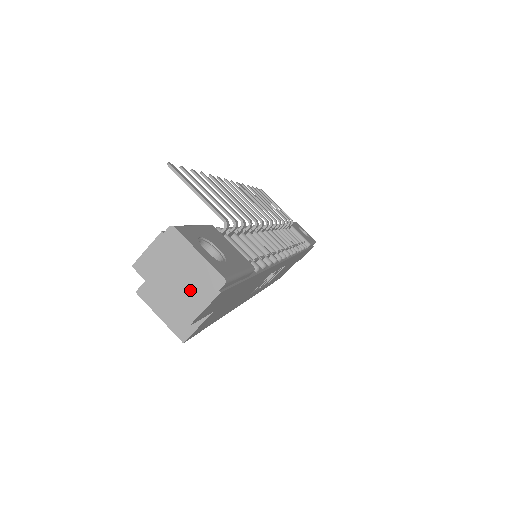
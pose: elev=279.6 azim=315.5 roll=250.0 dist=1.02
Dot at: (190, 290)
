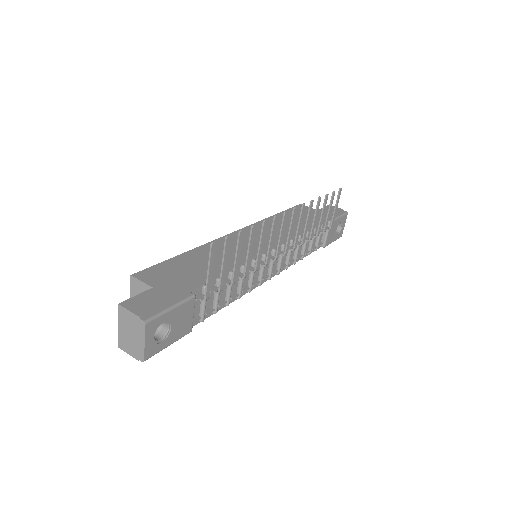
Dot at: (129, 343)
